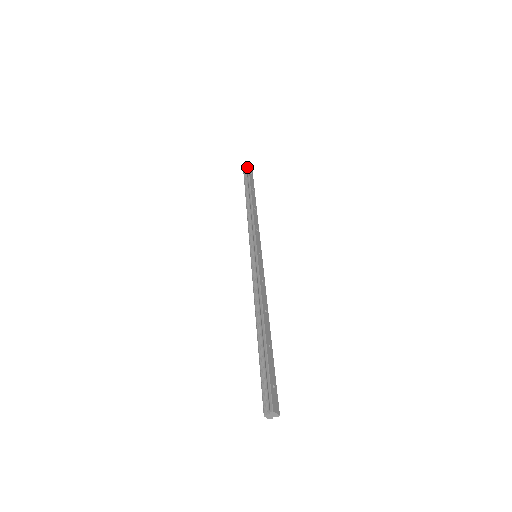
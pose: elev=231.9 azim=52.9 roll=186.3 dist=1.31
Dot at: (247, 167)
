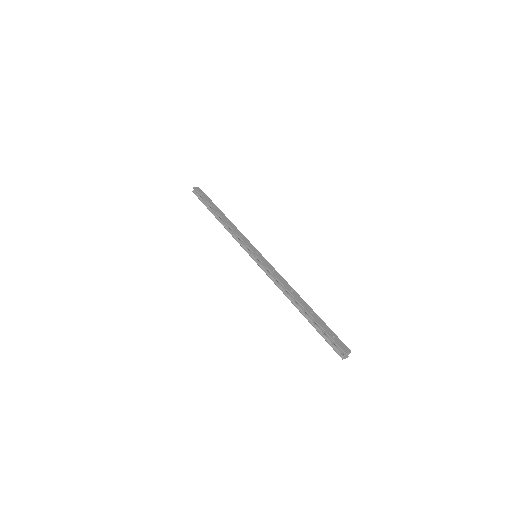
Dot at: (196, 192)
